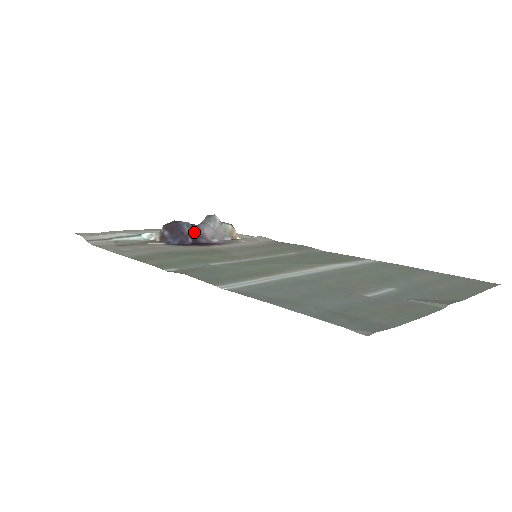
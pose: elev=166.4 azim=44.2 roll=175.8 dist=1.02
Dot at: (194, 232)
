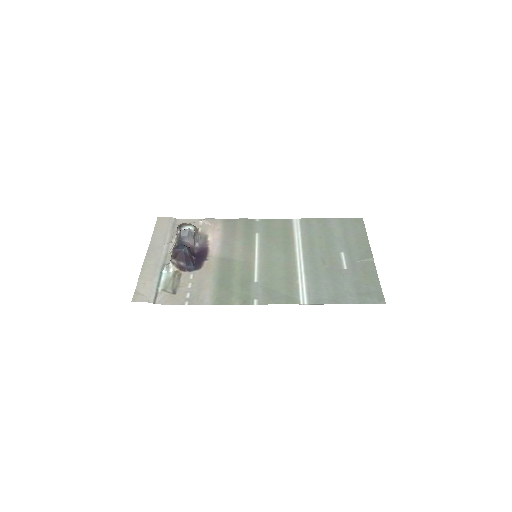
Dot at: (190, 250)
